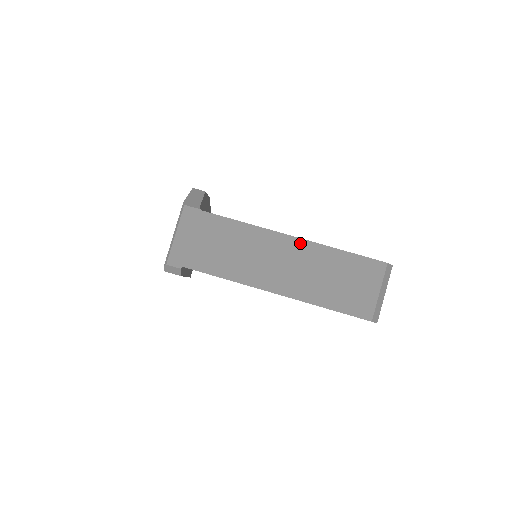
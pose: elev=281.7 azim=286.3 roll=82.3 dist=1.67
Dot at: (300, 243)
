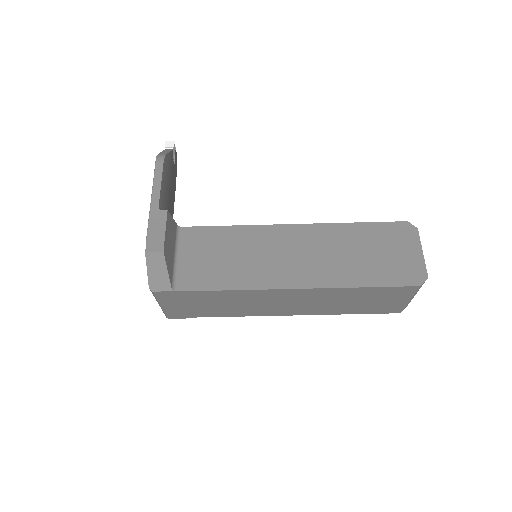
Dot at: (308, 291)
